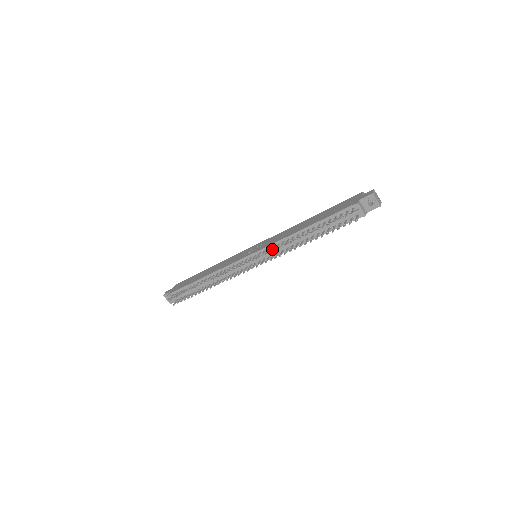
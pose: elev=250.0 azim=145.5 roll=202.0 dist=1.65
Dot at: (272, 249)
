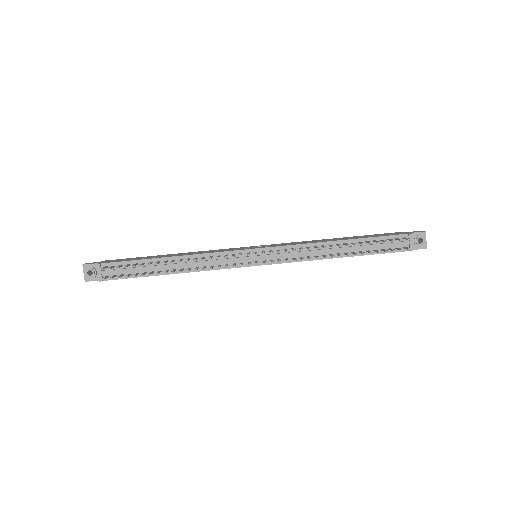
Dot at: occluded
